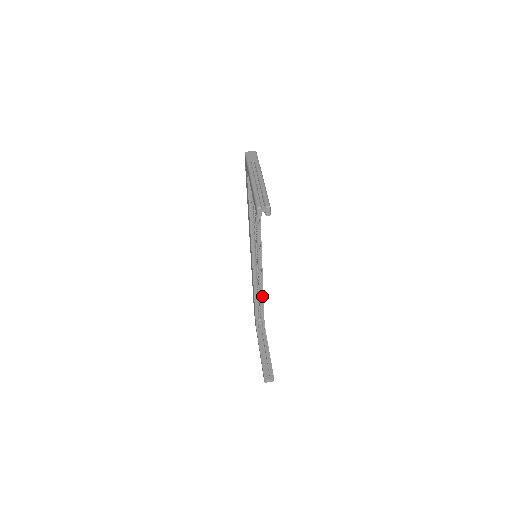
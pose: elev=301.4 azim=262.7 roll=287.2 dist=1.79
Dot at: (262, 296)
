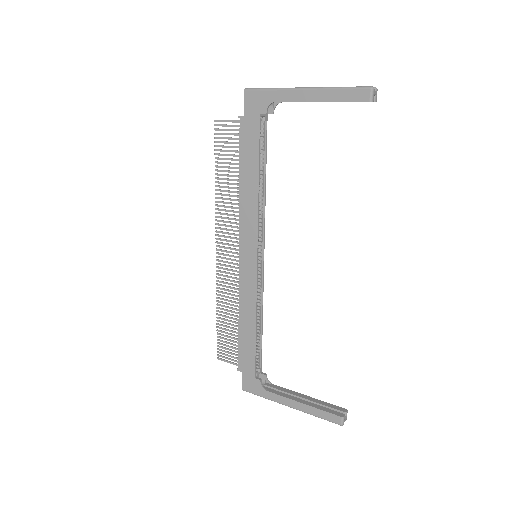
Dot at: (260, 327)
